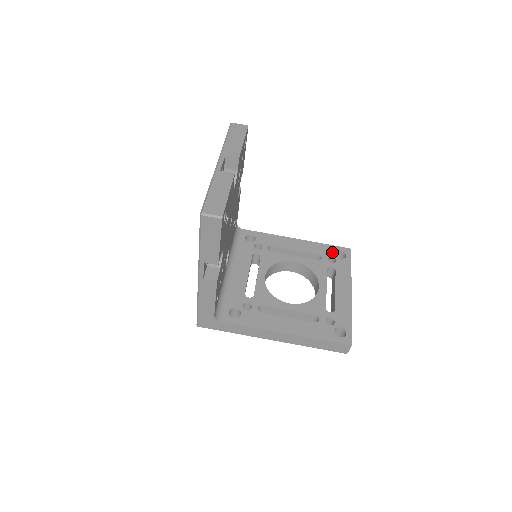
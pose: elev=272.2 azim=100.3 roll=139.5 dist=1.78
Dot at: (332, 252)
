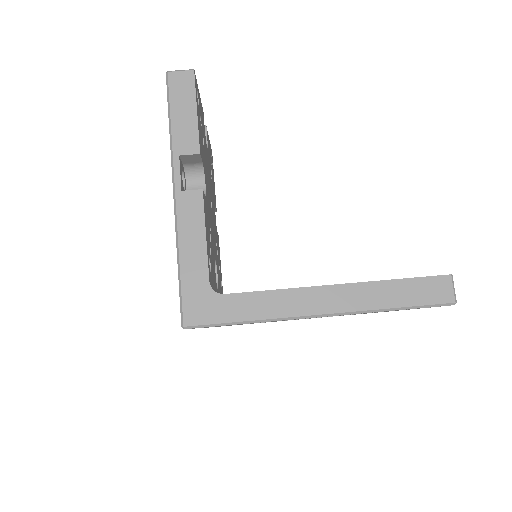
Dot at: occluded
